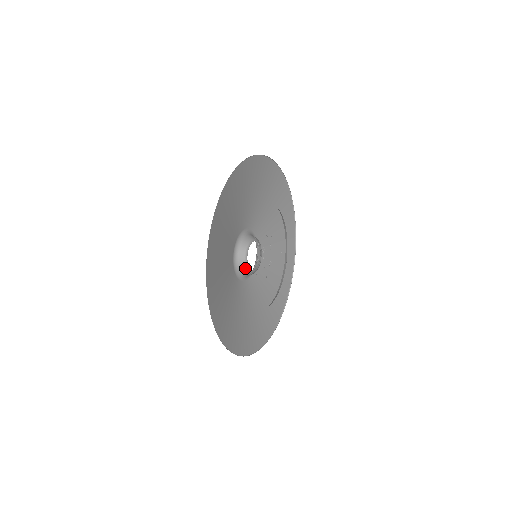
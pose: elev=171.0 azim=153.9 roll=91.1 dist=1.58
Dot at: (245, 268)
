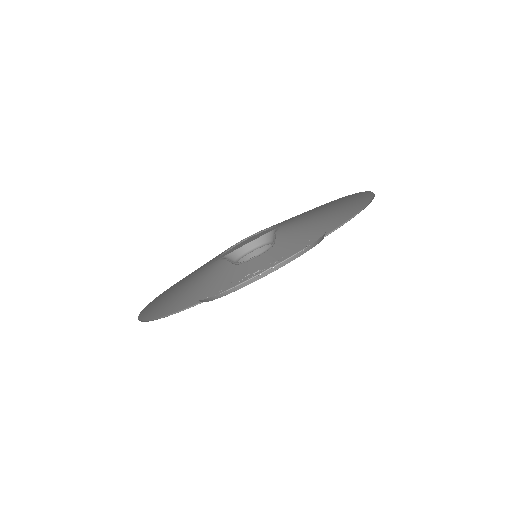
Dot at: occluded
